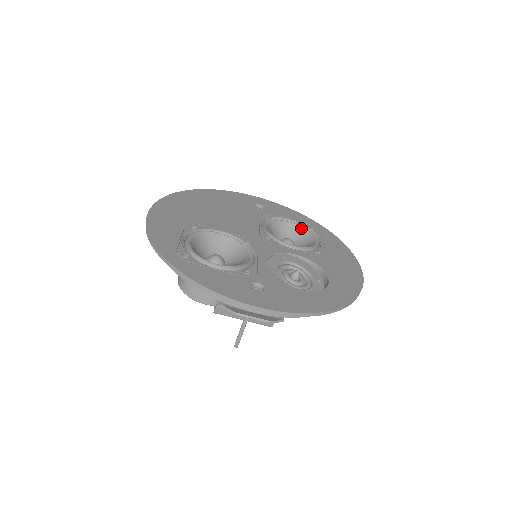
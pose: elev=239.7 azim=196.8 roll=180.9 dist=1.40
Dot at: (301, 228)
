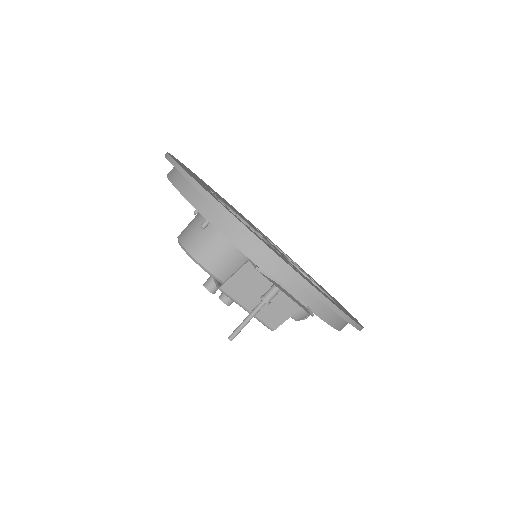
Dot at: (286, 256)
